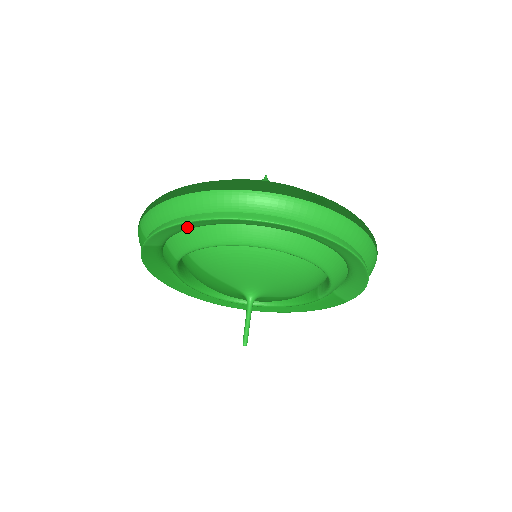
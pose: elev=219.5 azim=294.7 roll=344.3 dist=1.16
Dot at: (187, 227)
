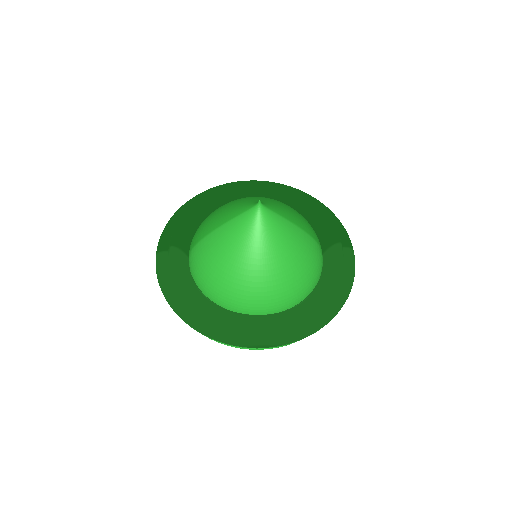
Dot at: occluded
